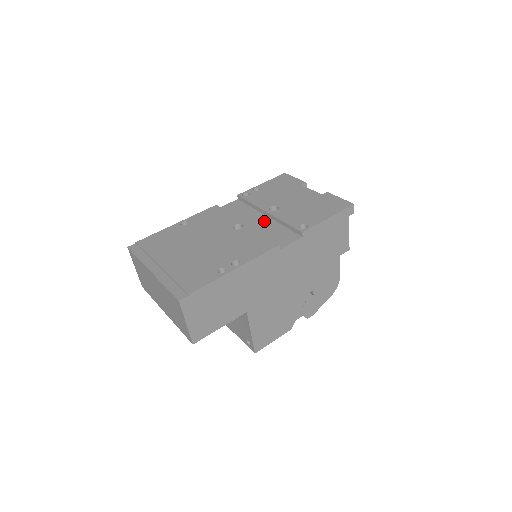
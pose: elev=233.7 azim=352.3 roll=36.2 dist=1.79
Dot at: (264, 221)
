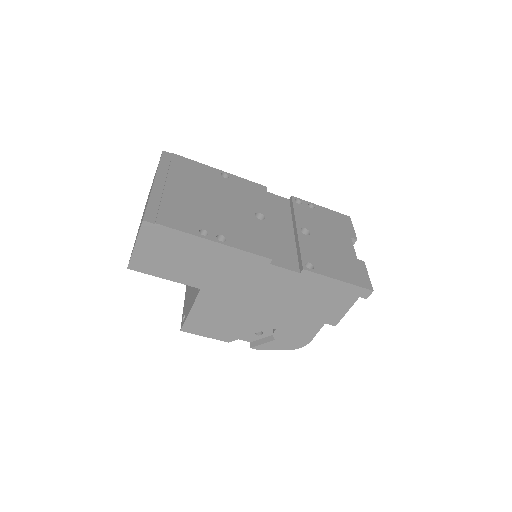
Dot at: (287, 233)
